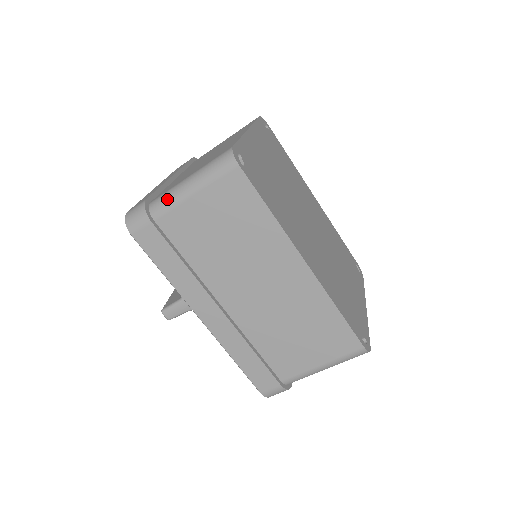
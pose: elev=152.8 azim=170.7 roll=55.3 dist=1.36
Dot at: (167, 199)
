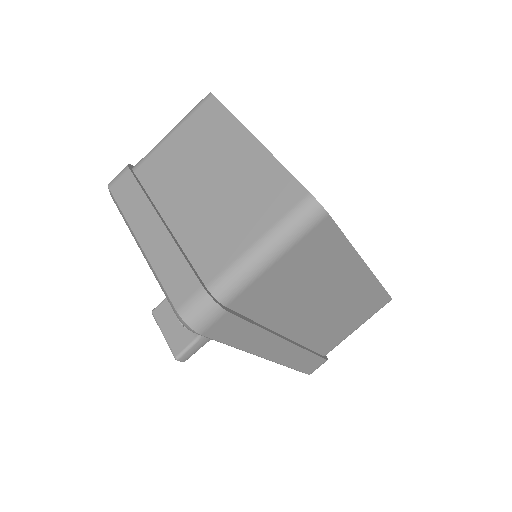
Dot at: (239, 279)
